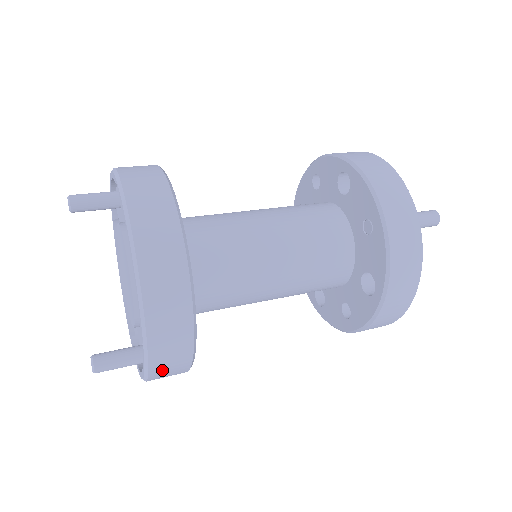
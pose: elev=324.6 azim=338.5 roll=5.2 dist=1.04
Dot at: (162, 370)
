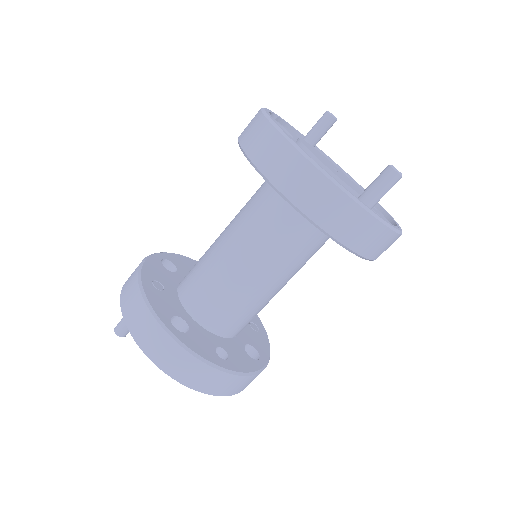
Dot at: occluded
